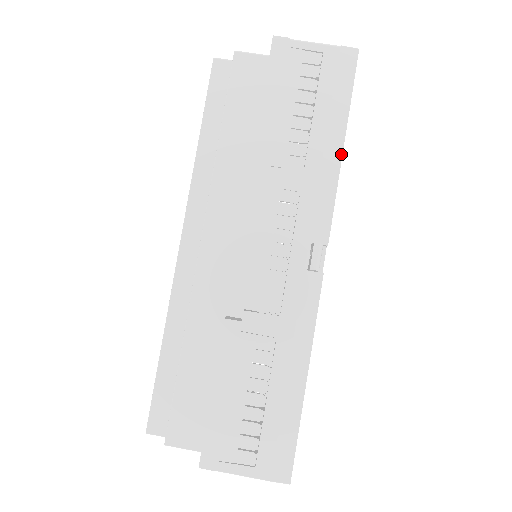
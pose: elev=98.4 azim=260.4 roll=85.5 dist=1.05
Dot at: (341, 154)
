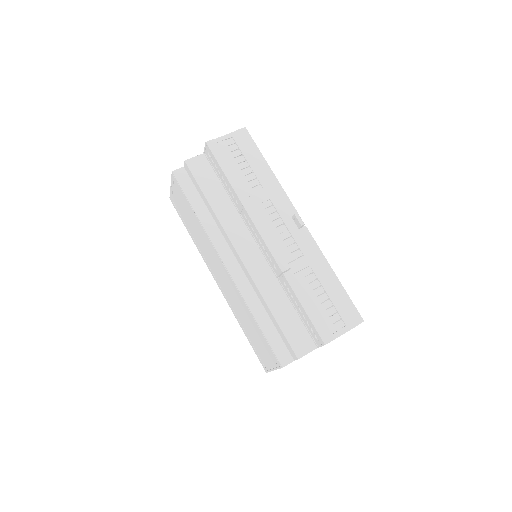
Dot at: (273, 173)
